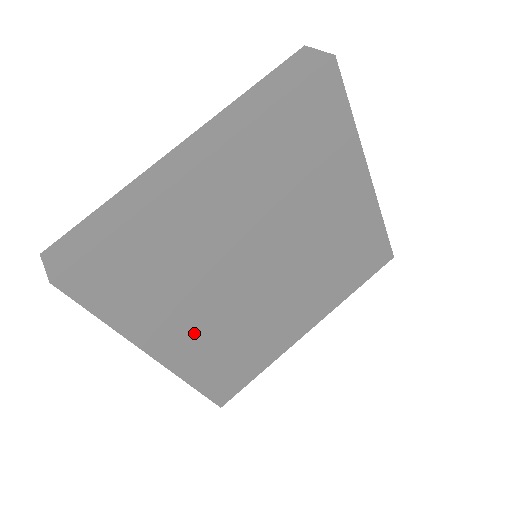
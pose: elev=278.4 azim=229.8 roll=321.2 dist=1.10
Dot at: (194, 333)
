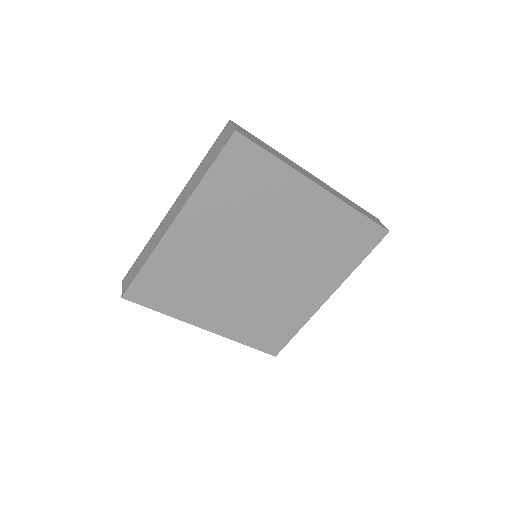
Dot at: (225, 312)
